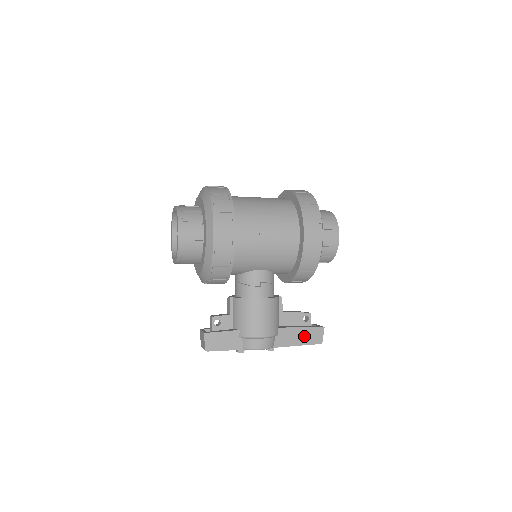
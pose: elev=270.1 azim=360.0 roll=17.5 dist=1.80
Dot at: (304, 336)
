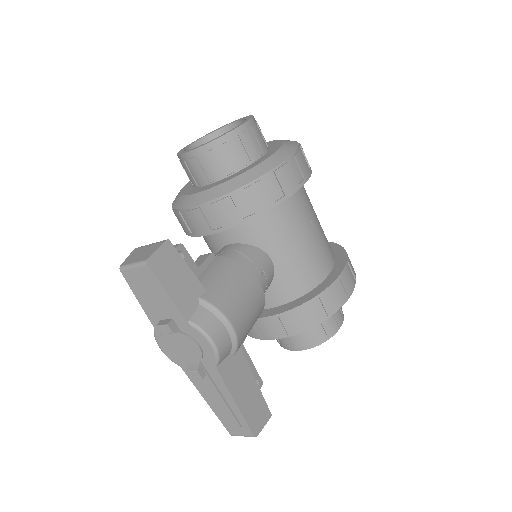
Dot at: (250, 399)
